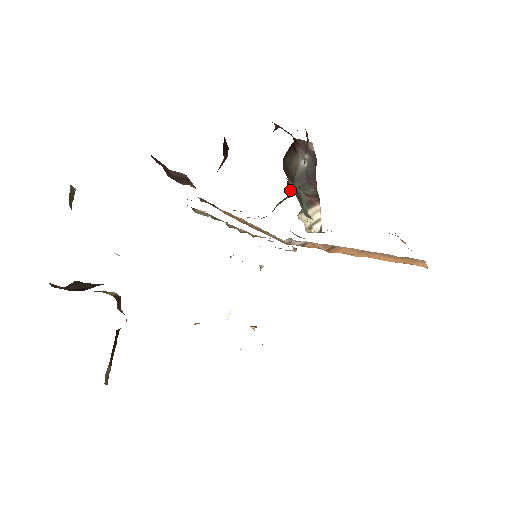
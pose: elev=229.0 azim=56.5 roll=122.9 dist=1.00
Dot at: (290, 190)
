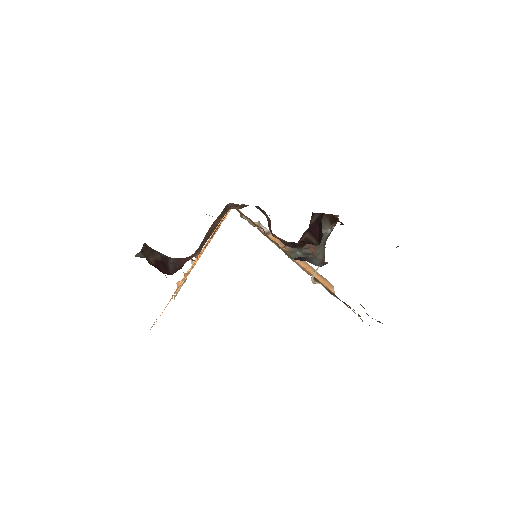
Dot at: occluded
